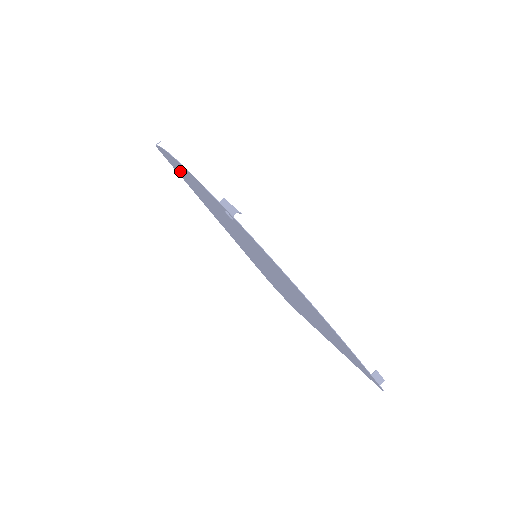
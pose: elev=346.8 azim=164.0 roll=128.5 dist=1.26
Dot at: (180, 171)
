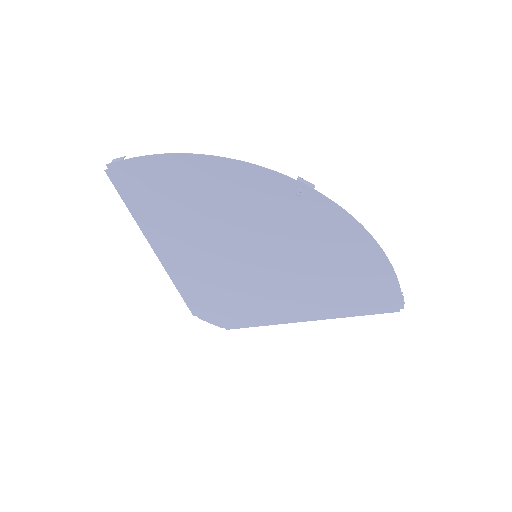
Dot at: (164, 184)
